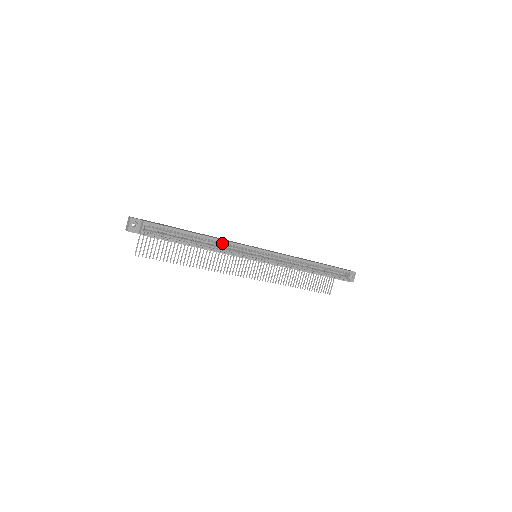
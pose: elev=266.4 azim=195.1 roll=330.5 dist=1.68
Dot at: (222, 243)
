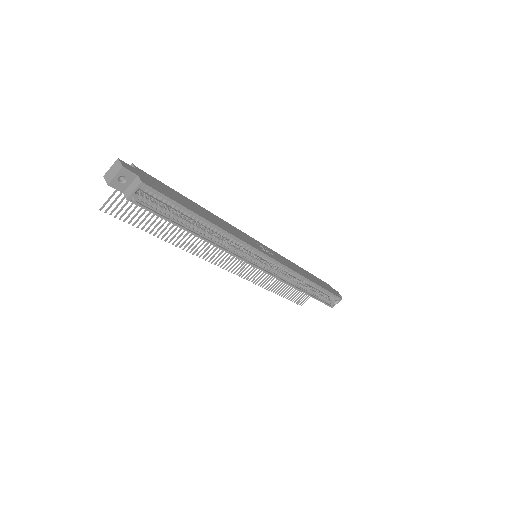
Dot at: (229, 237)
